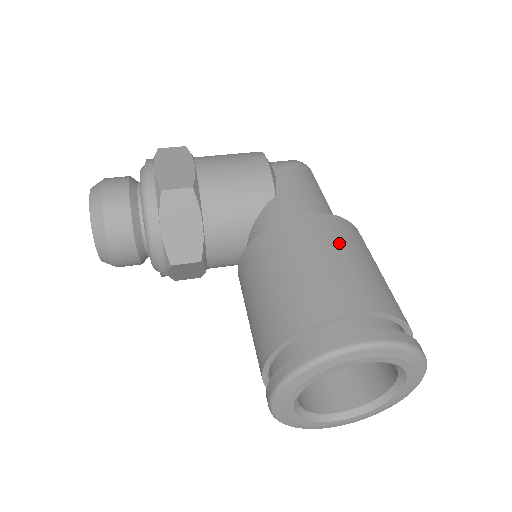
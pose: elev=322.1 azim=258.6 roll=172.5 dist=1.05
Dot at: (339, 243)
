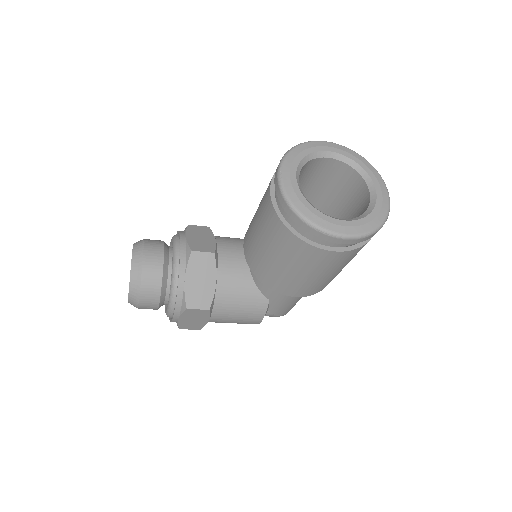
Dot at: occluded
